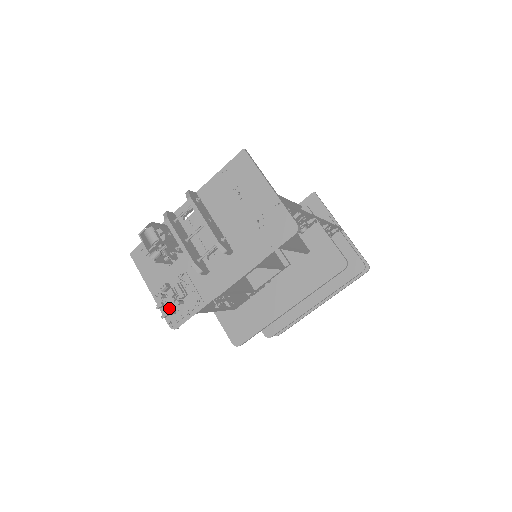
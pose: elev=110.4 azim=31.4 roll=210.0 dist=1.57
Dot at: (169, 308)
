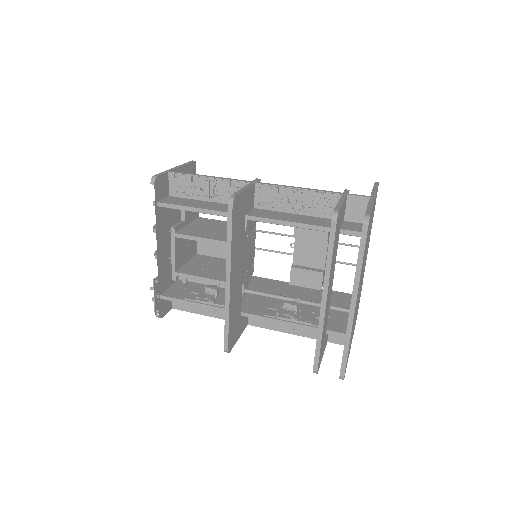
Dot at: occluded
